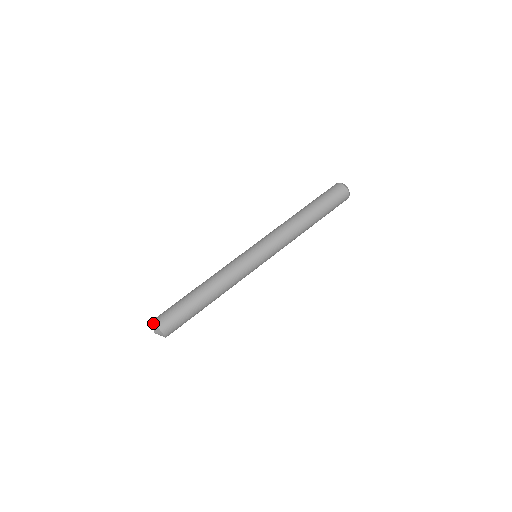
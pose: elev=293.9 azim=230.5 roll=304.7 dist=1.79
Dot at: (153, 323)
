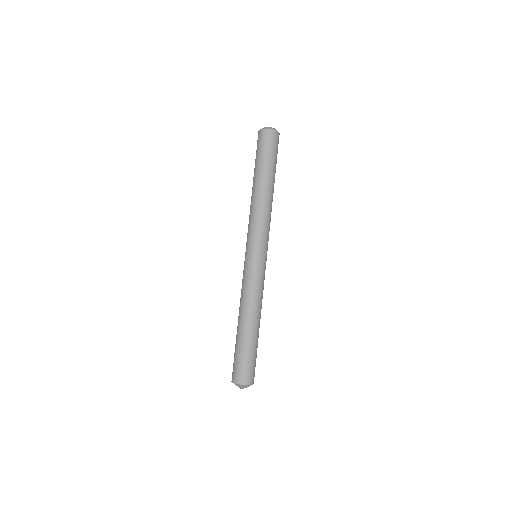
Dot at: occluded
